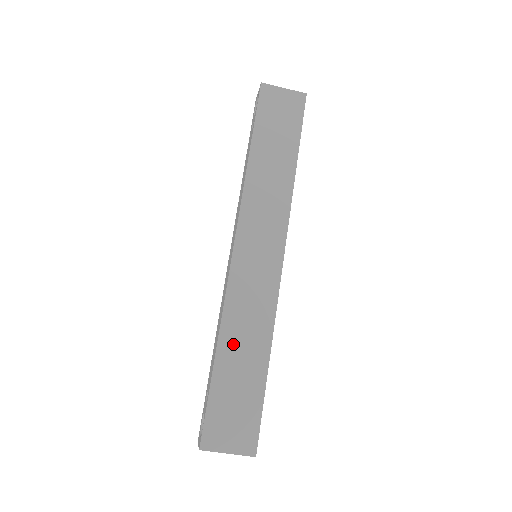
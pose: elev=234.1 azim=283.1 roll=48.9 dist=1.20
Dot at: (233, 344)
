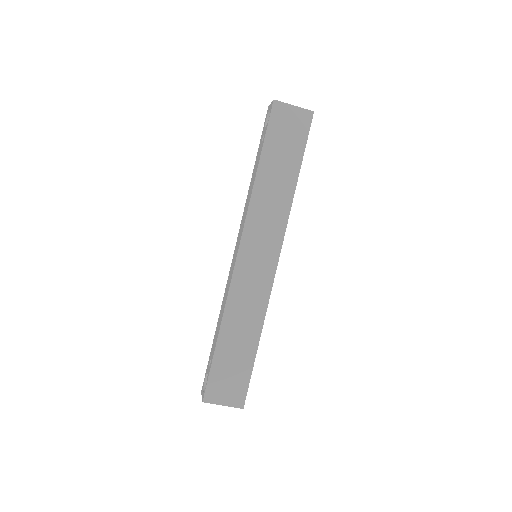
Dot at: (232, 328)
